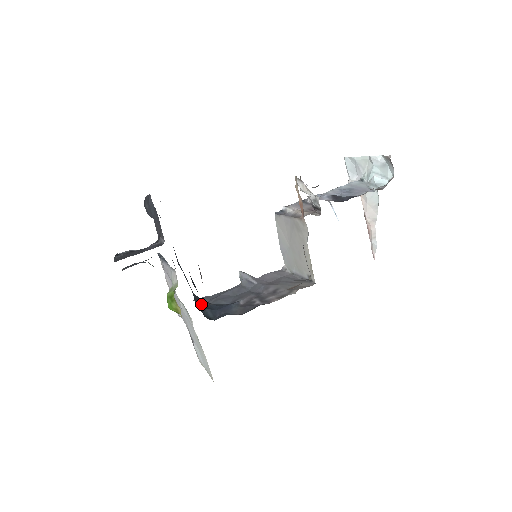
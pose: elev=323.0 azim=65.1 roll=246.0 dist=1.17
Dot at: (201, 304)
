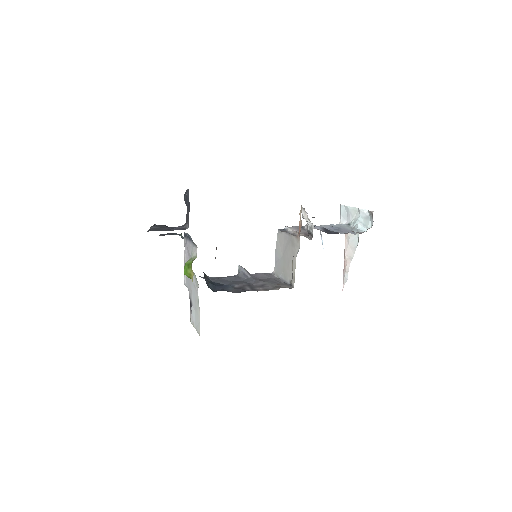
Dot at: (206, 278)
